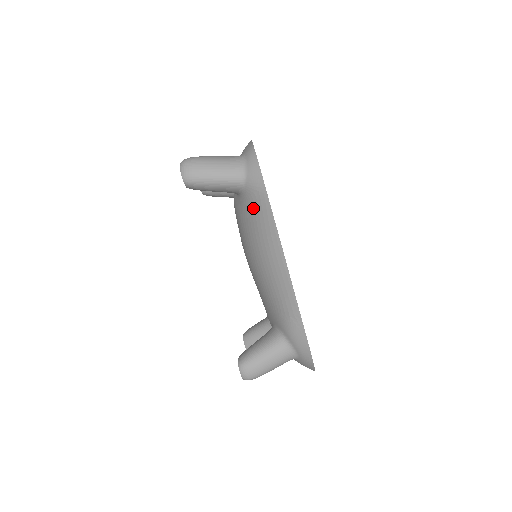
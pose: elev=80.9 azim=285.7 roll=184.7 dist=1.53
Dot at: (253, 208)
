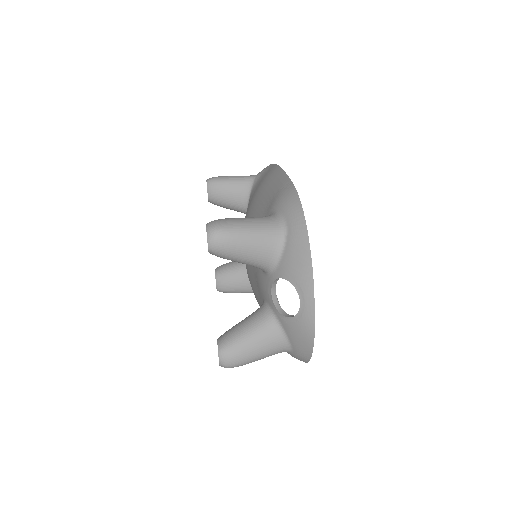
Dot at: (259, 181)
